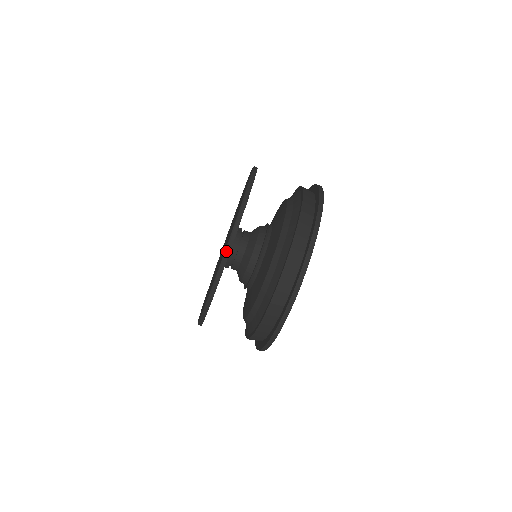
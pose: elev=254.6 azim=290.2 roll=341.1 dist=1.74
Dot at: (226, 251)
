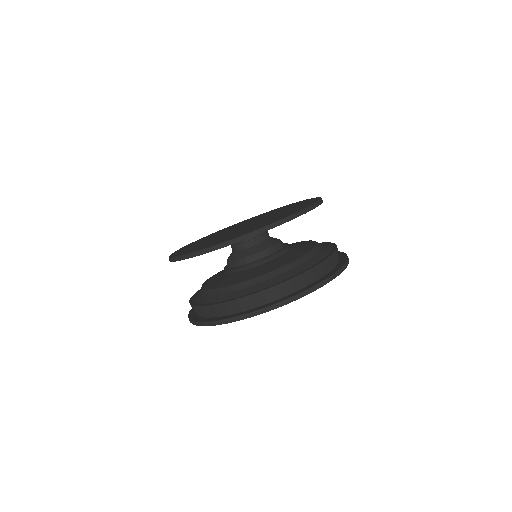
Dot at: (275, 223)
